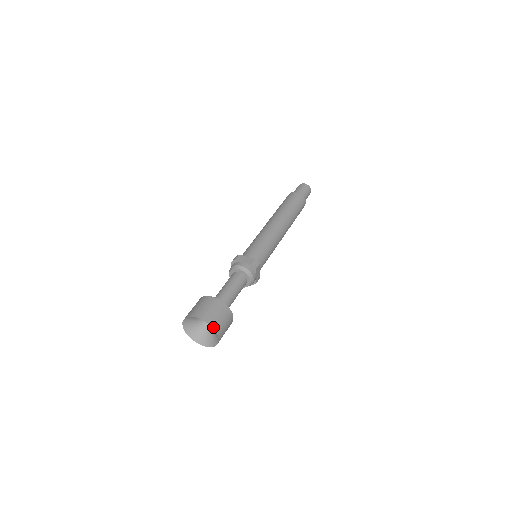
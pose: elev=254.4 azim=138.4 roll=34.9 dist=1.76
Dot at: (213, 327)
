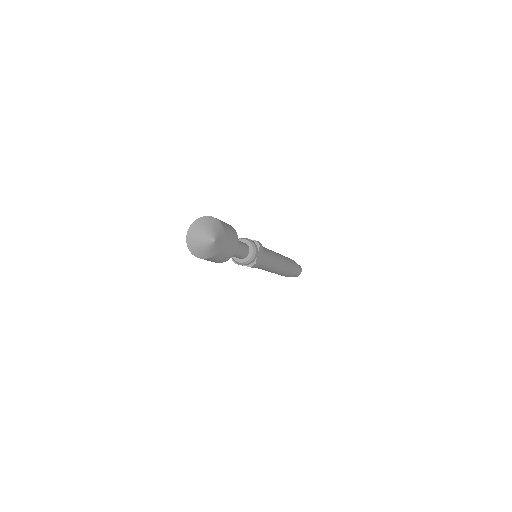
Dot at: (223, 226)
